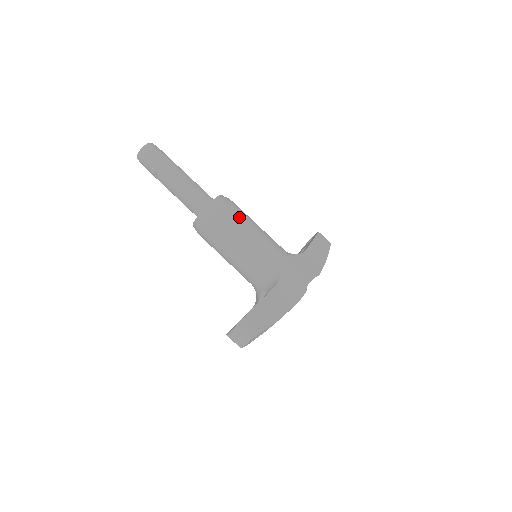
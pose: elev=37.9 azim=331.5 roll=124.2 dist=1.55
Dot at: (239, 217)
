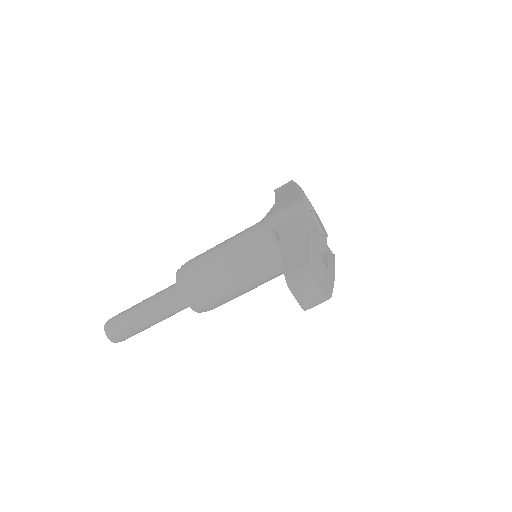
Dot at: (203, 256)
